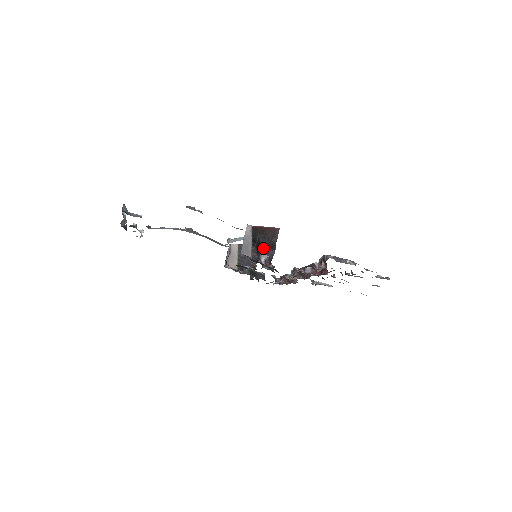
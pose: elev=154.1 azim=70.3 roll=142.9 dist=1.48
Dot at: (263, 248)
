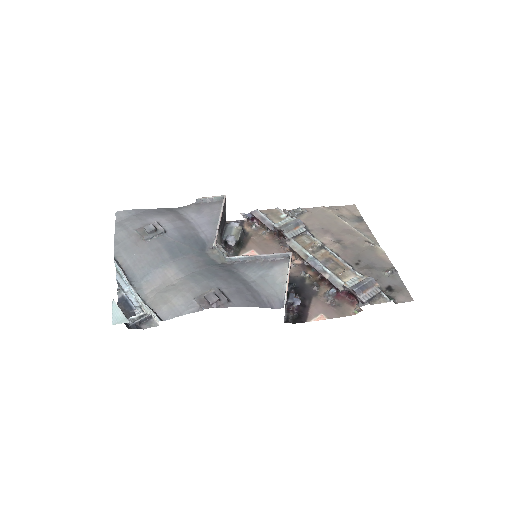
Dot at: occluded
